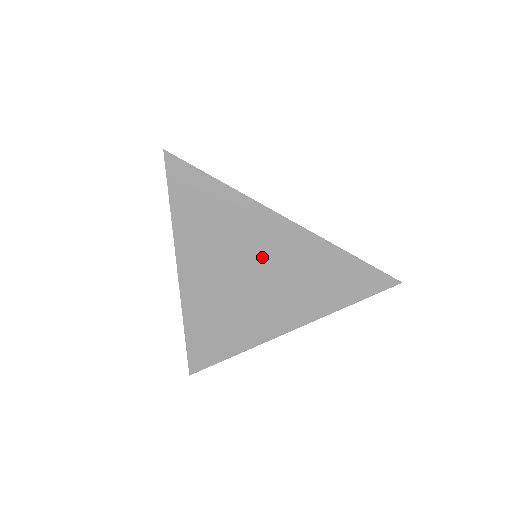
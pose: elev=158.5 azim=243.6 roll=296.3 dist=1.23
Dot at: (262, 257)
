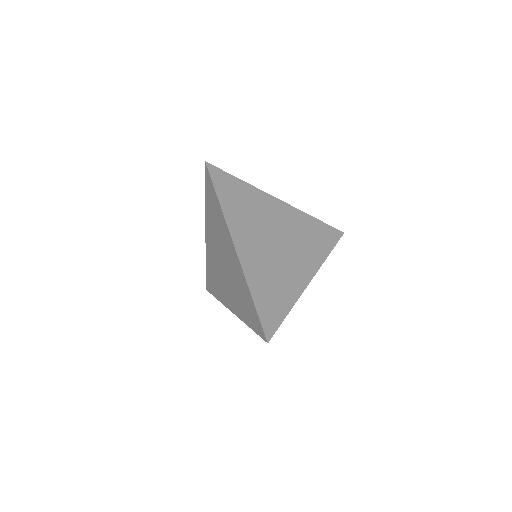
Dot at: (278, 226)
